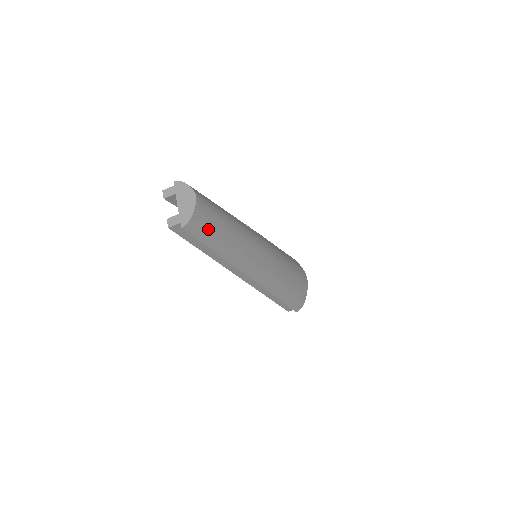
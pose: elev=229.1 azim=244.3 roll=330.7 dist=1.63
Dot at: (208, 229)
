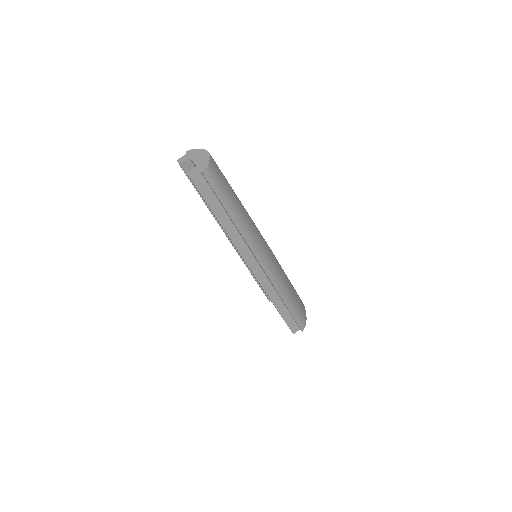
Dot at: (221, 184)
